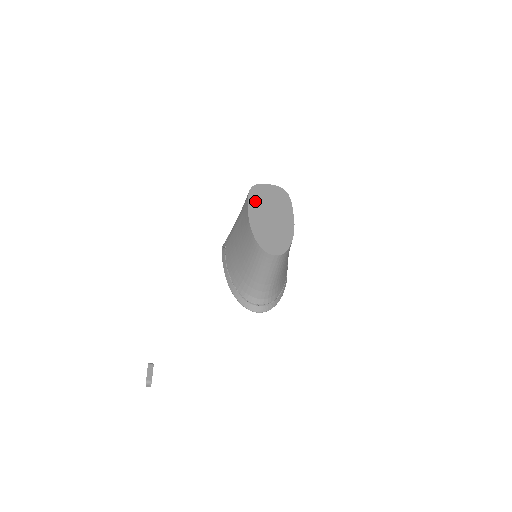
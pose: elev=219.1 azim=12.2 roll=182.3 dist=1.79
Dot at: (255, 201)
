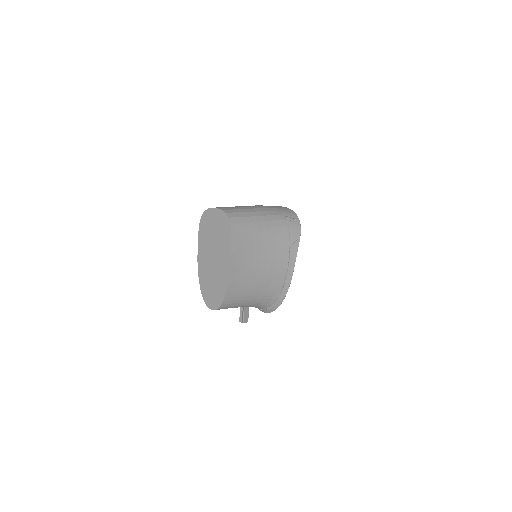
Dot at: (203, 237)
